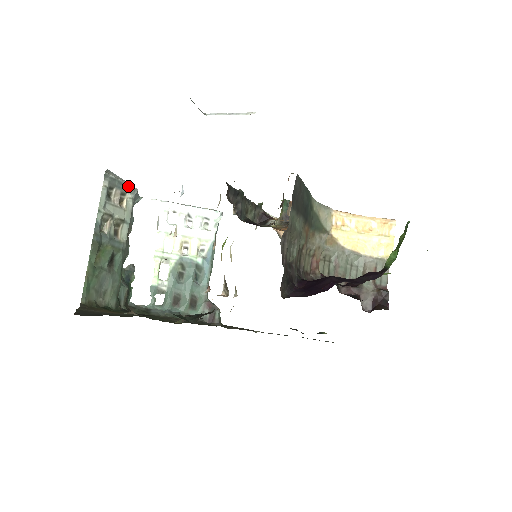
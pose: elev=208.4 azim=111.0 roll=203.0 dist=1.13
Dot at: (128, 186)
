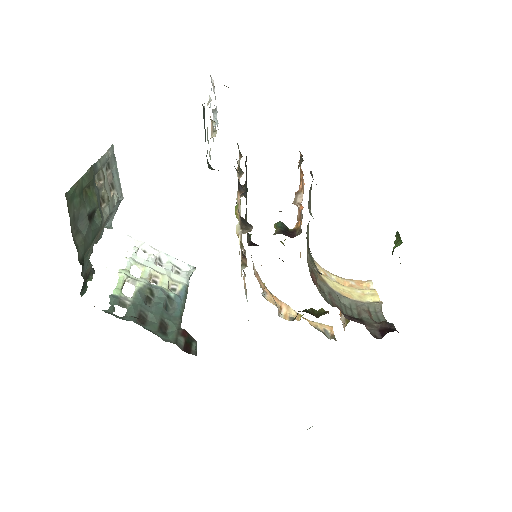
Dot at: (119, 183)
